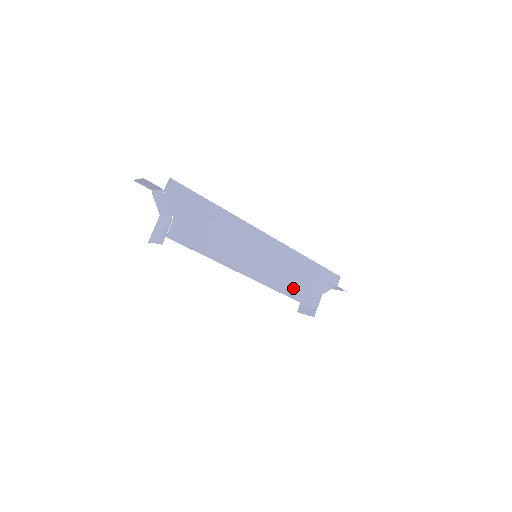
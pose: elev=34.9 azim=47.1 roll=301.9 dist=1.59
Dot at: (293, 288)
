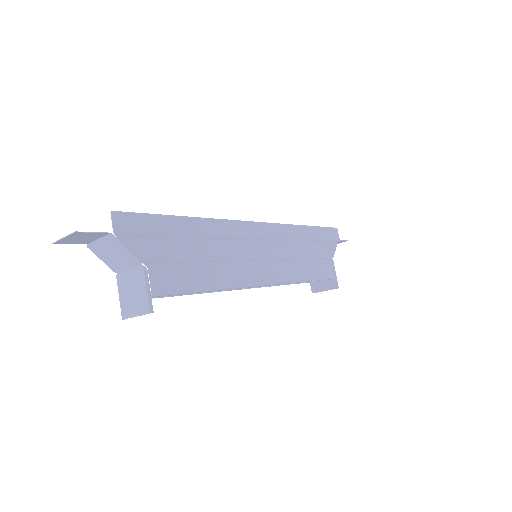
Dot at: (307, 269)
